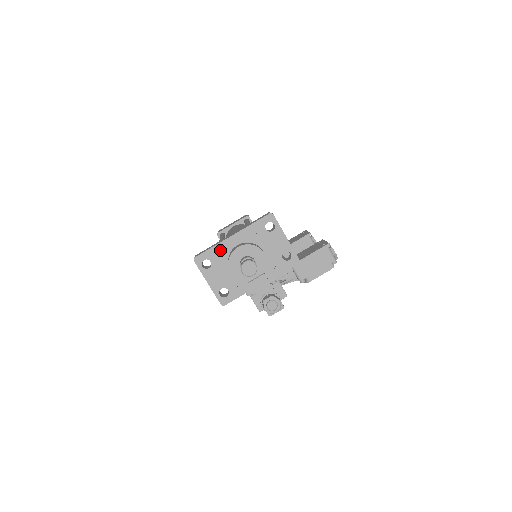
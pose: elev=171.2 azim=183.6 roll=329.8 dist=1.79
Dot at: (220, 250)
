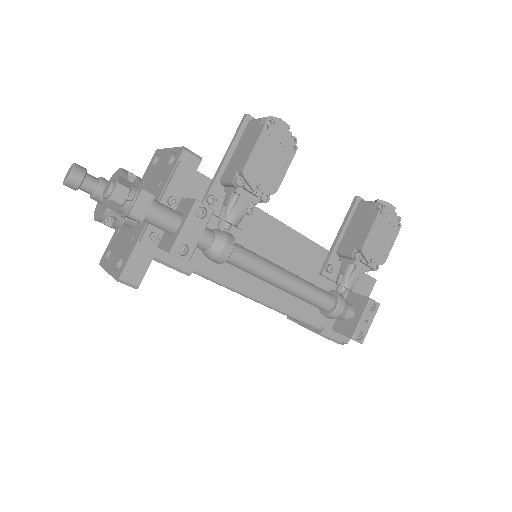
Dot at: (119, 230)
